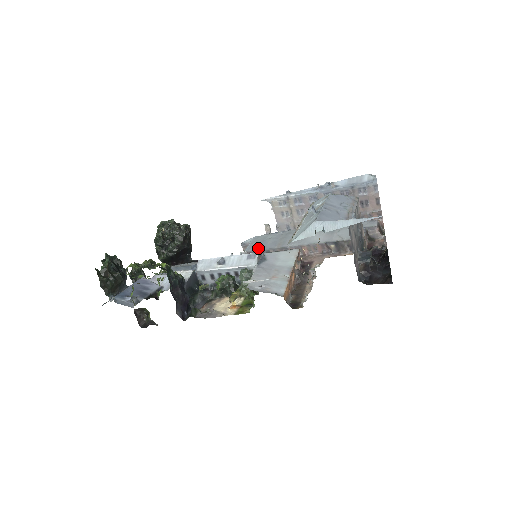
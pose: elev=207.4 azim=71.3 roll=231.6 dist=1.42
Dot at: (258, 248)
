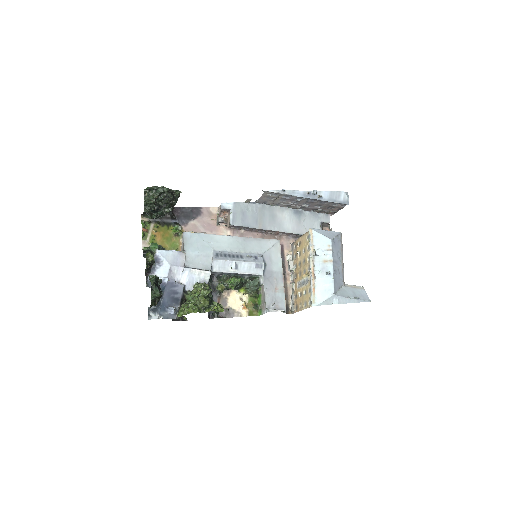
Dot at: (242, 224)
